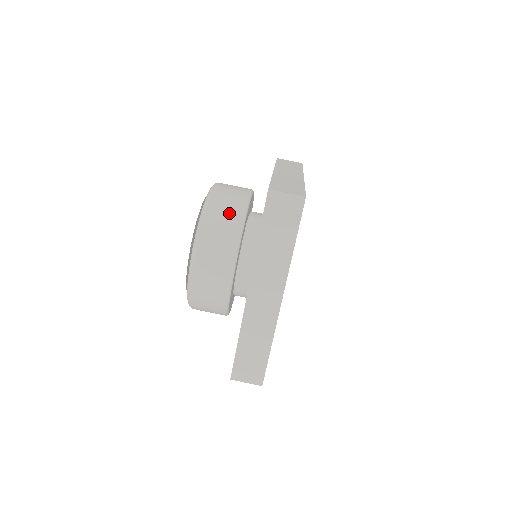
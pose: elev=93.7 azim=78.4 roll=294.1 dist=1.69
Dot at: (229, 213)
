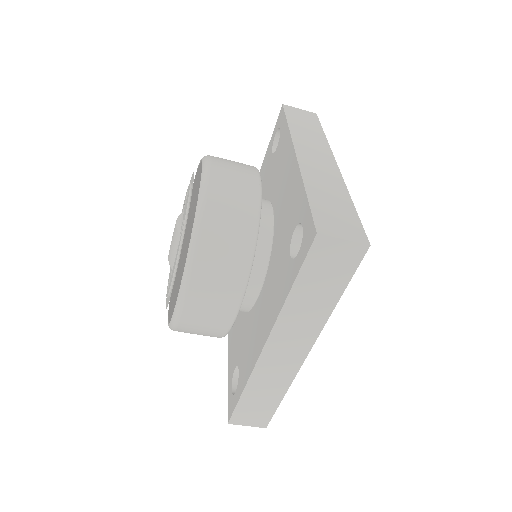
Dot at: (235, 227)
